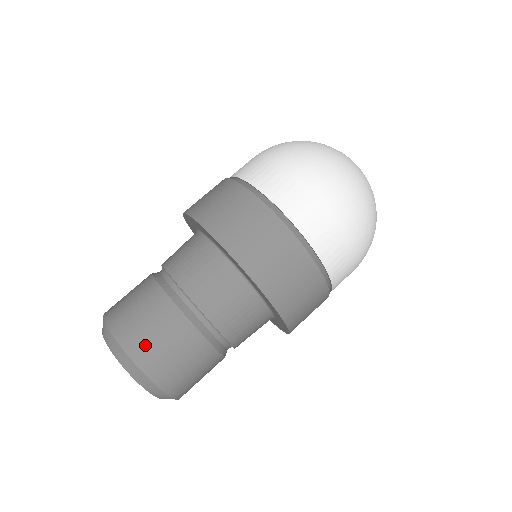
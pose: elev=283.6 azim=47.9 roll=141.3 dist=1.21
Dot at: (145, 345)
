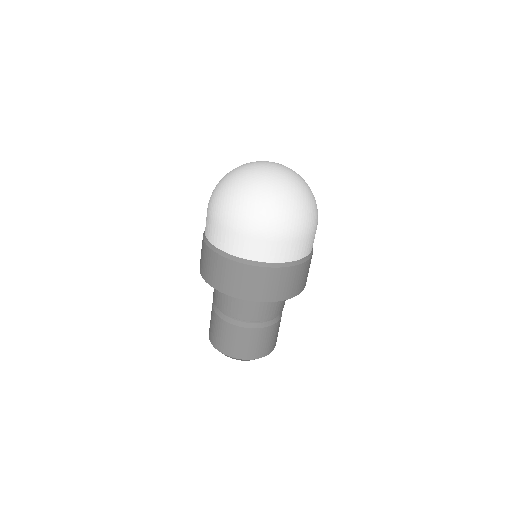
Dot at: (218, 341)
